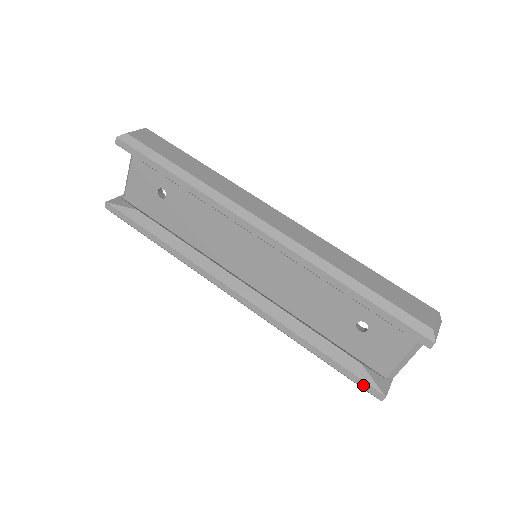
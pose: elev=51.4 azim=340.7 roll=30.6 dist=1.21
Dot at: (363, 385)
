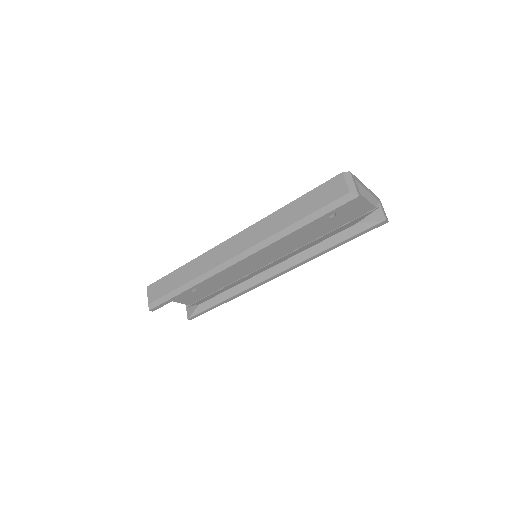
Dot at: (372, 229)
